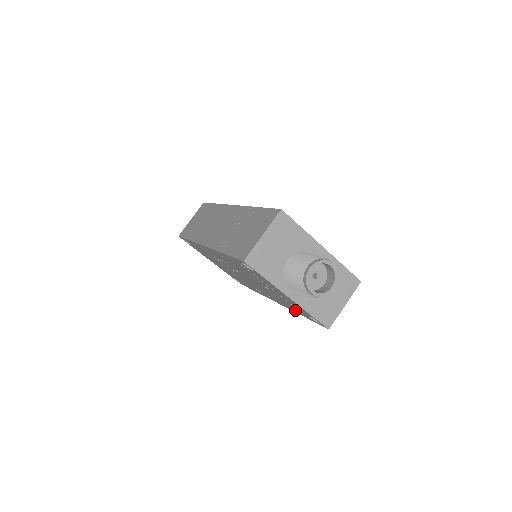
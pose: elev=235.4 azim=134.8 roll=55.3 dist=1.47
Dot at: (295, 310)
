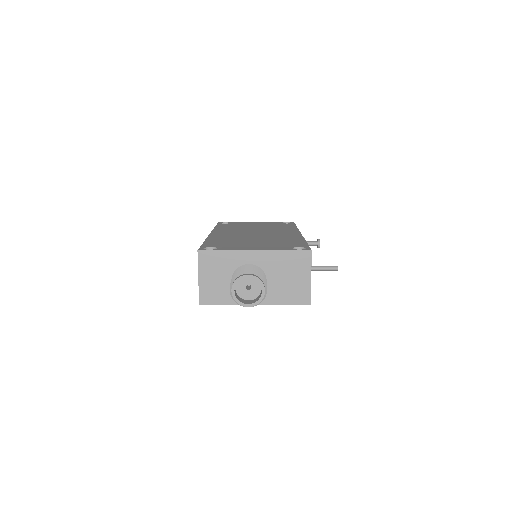
Dot at: occluded
